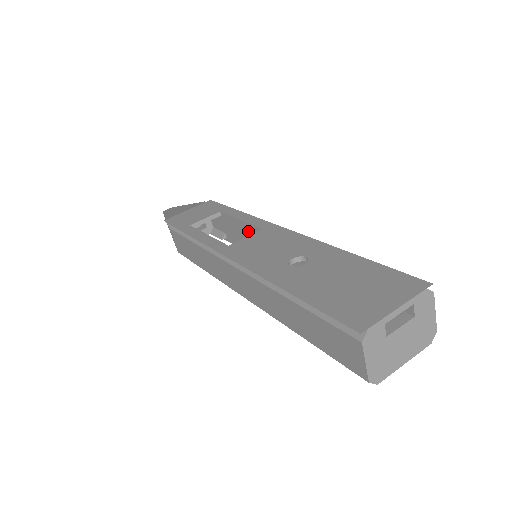
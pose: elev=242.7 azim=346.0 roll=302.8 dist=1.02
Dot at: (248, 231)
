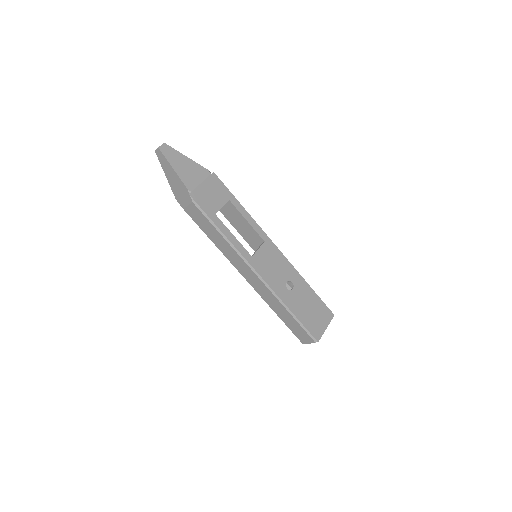
Dot at: (244, 223)
